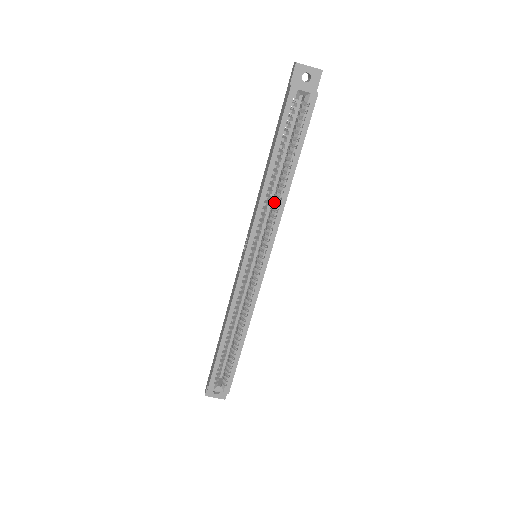
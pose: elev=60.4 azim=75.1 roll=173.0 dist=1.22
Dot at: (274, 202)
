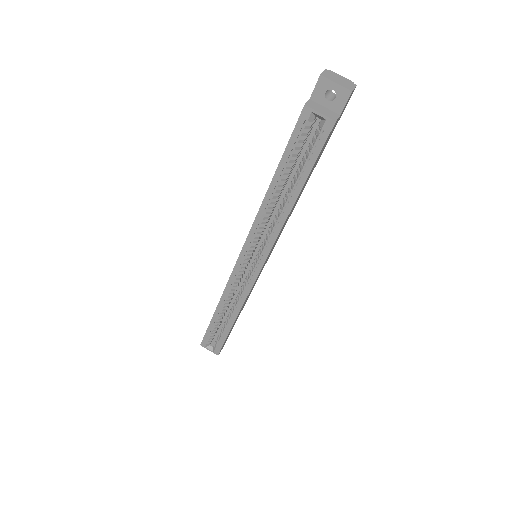
Dot at: (275, 216)
